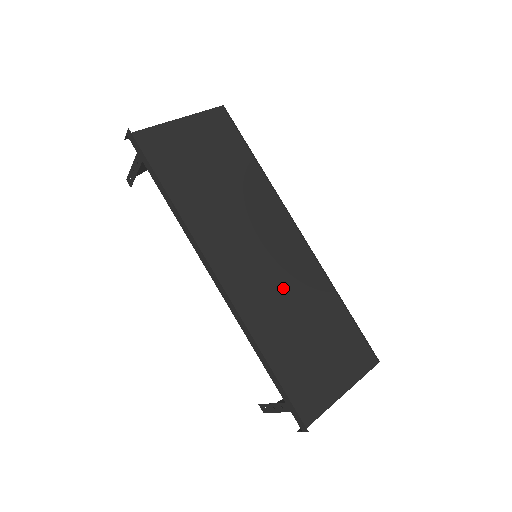
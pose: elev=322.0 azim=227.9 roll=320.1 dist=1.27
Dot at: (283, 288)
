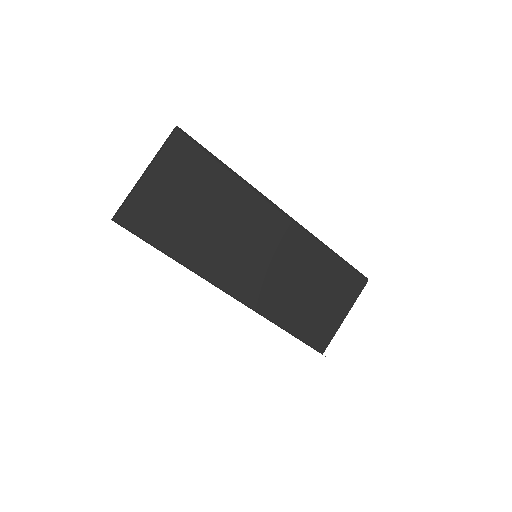
Dot at: (284, 270)
